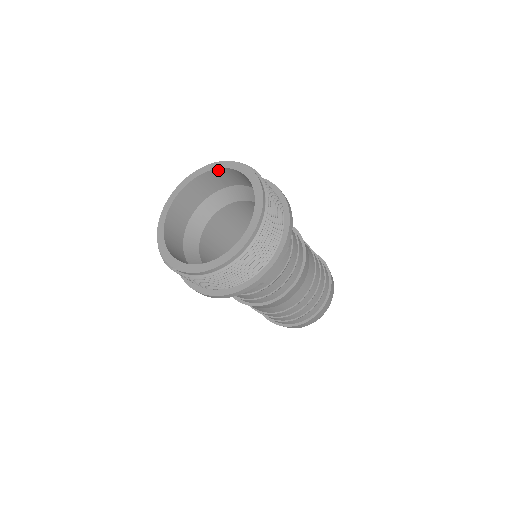
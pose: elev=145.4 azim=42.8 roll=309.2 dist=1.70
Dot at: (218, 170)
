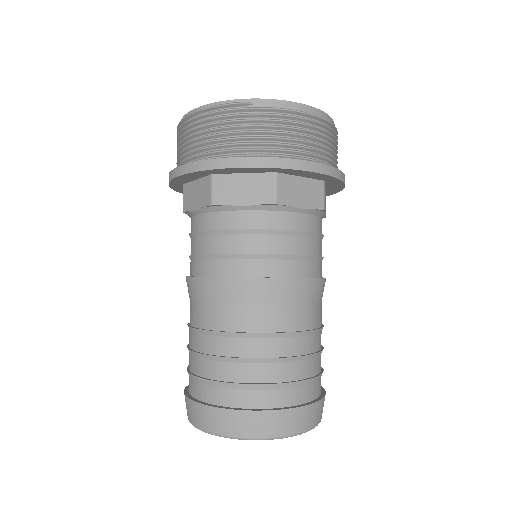
Dot at: occluded
